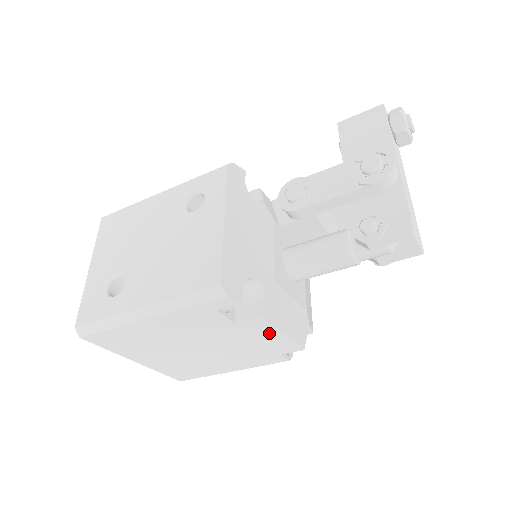
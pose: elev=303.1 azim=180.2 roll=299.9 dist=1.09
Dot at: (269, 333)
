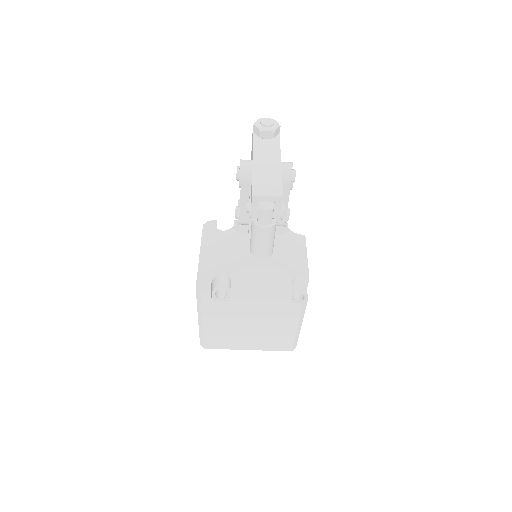
Dot at: (254, 296)
